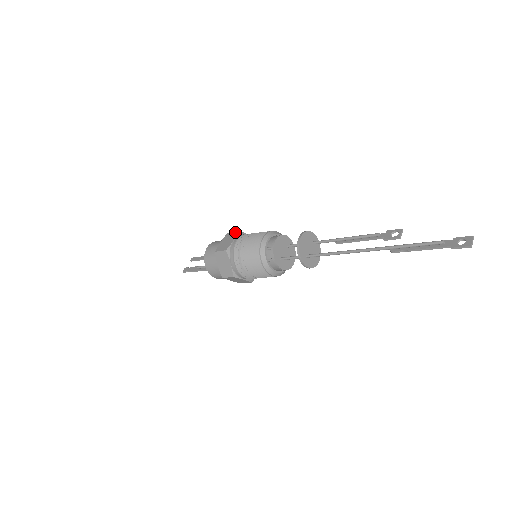
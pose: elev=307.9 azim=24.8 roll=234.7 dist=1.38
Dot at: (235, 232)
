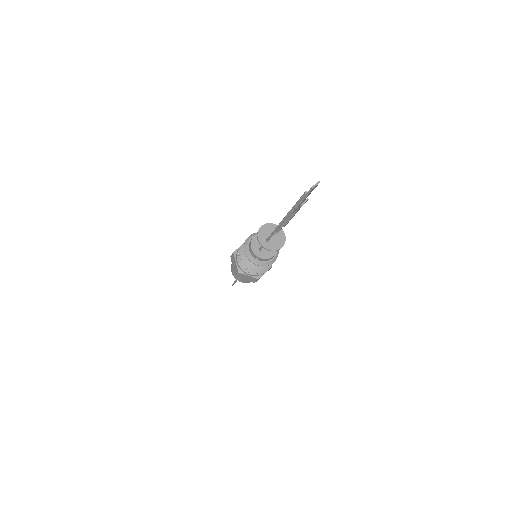
Dot at: occluded
